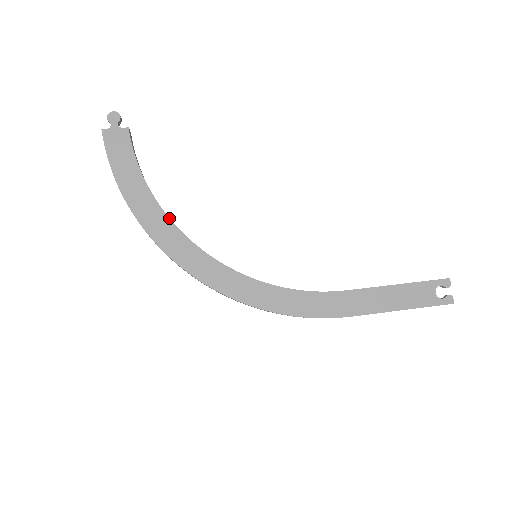
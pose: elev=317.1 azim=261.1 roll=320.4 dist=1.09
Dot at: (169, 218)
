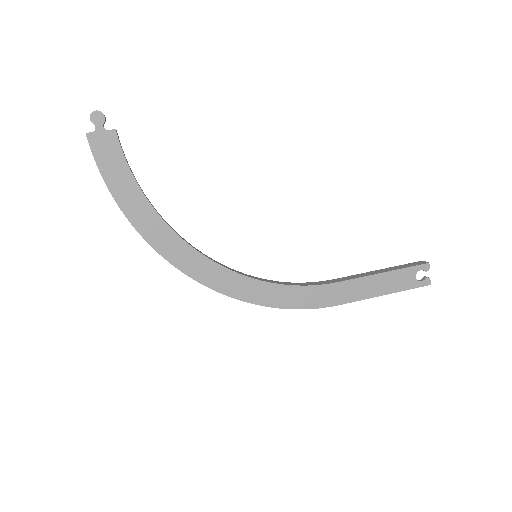
Dot at: (169, 227)
